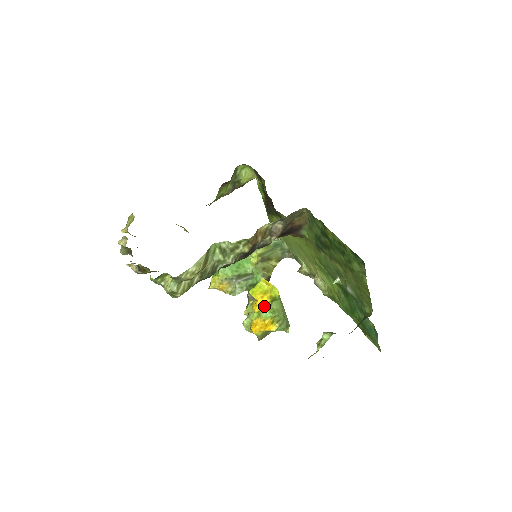
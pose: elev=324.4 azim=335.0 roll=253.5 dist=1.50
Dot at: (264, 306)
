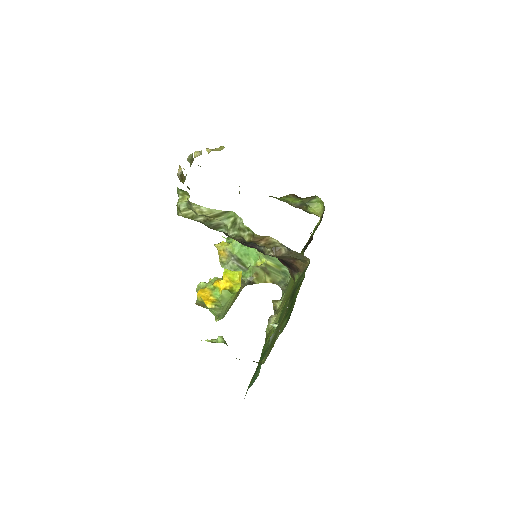
Dot at: (222, 288)
